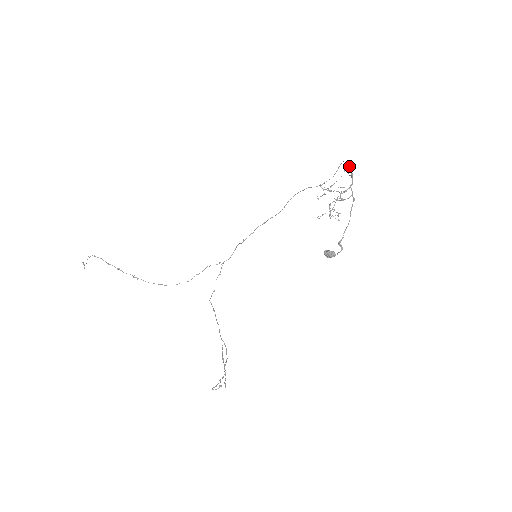
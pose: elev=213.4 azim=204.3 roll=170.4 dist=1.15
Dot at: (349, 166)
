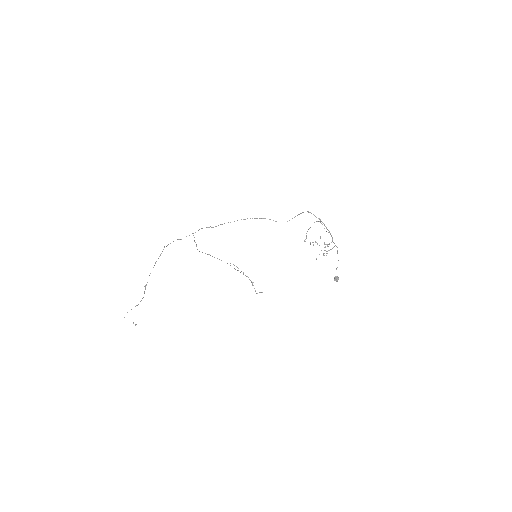
Dot at: occluded
